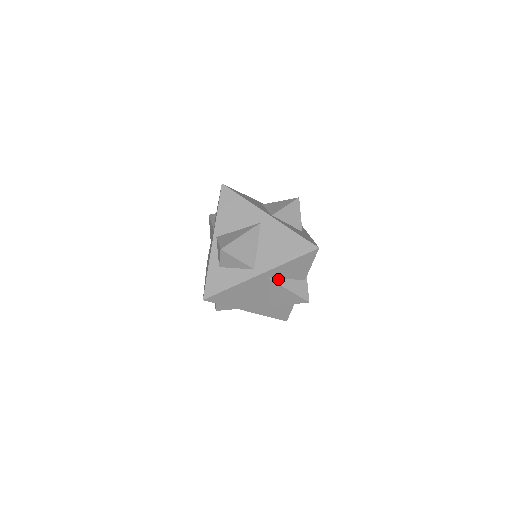
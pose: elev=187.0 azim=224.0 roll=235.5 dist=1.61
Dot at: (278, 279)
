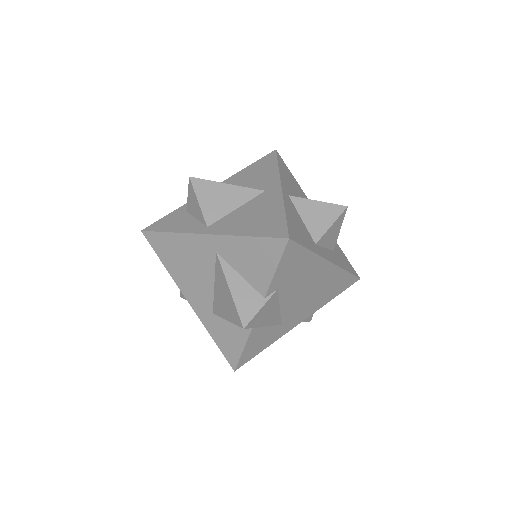
Dot at: (227, 263)
